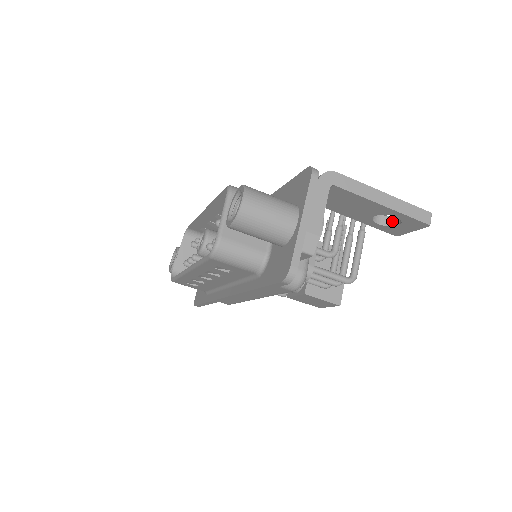
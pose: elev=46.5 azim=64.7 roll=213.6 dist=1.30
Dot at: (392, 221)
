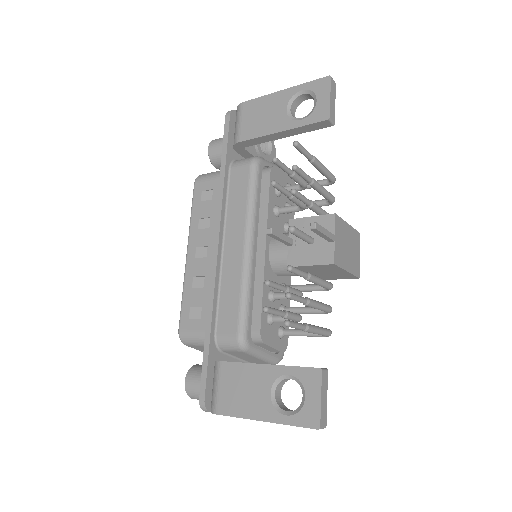
Dot at: (303, 387)
